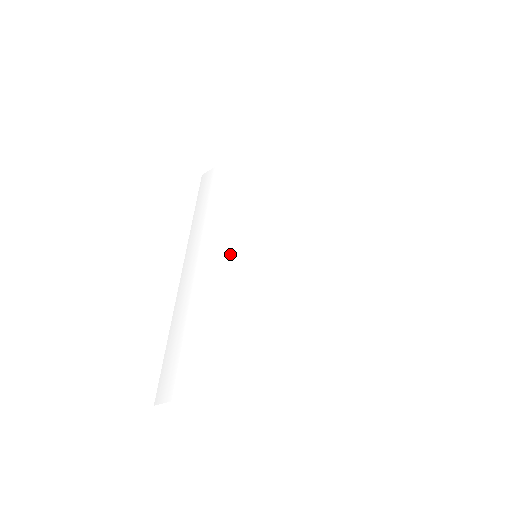
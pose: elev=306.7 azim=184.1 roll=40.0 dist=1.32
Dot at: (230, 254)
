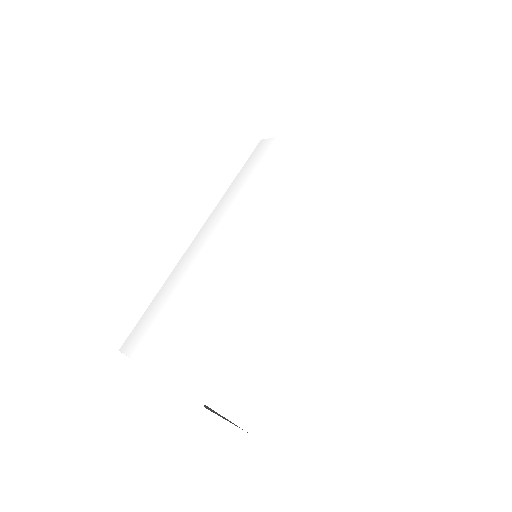
Dot at: (228, 248)
